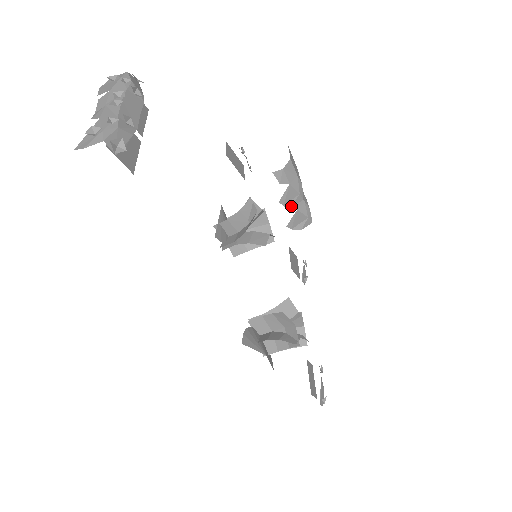
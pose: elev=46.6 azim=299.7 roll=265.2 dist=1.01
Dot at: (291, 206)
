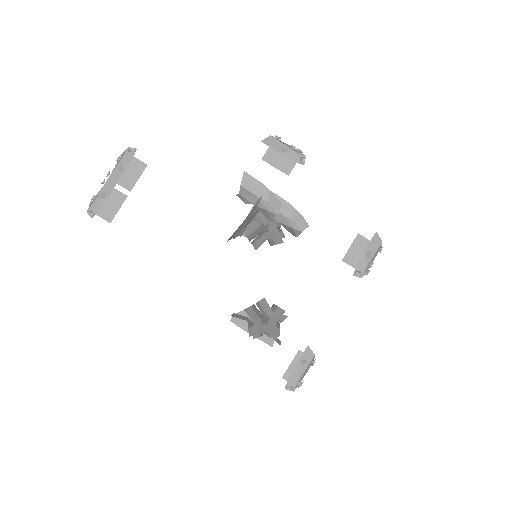
Dot at: (271, 219)
